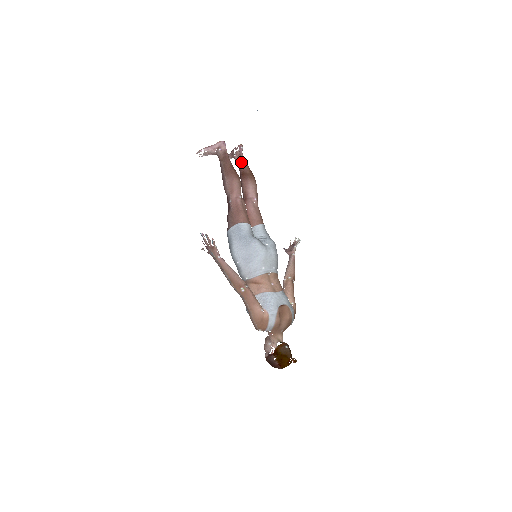
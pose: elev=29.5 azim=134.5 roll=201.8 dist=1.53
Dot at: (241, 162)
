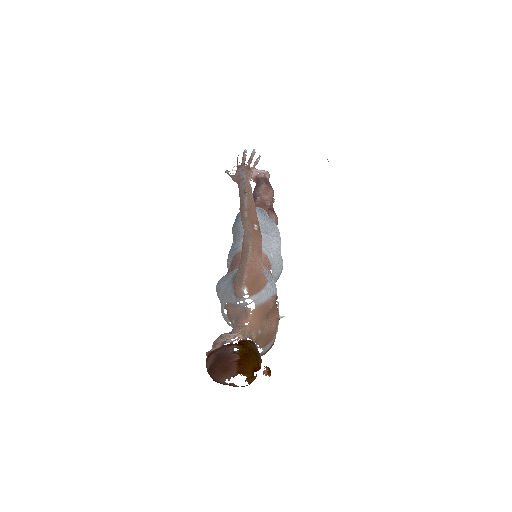
Dot at: (270, 205)
